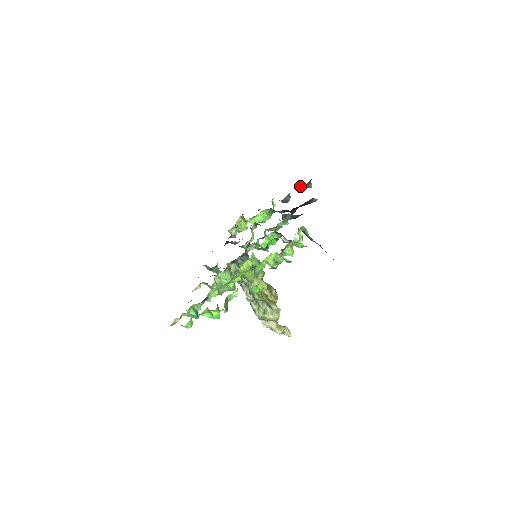
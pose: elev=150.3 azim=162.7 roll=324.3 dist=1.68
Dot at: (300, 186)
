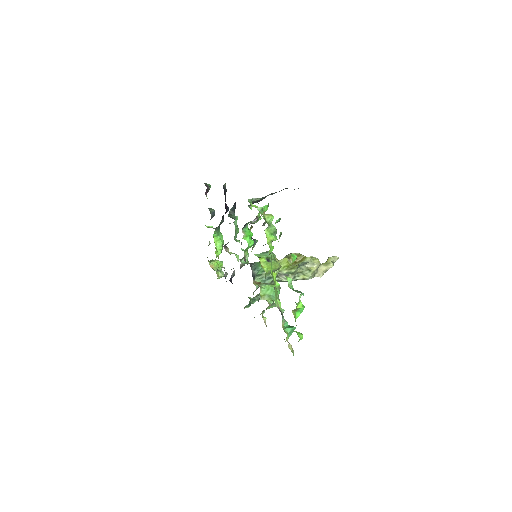
Dot at: (206, 195)
